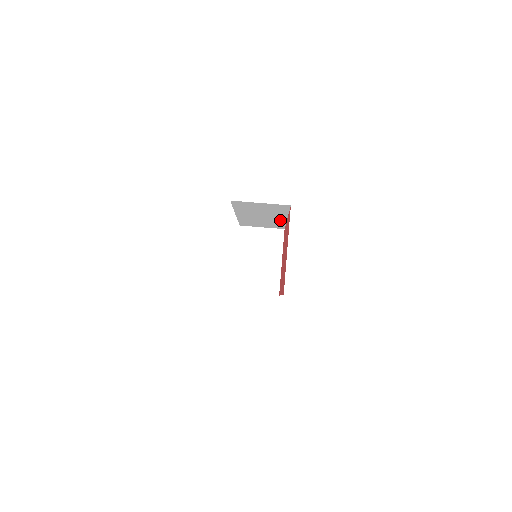
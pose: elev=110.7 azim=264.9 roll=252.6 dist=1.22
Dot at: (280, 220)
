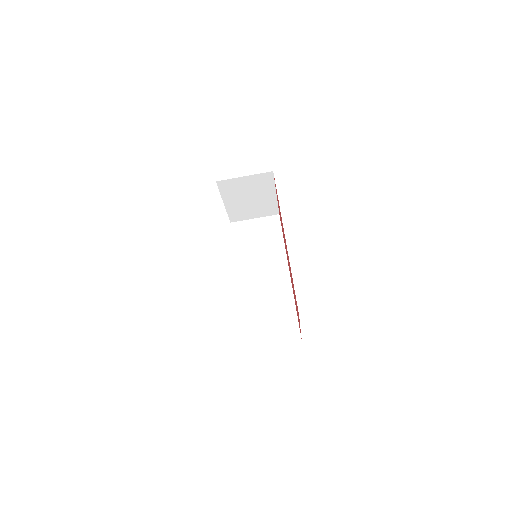
Dot at: occluded
